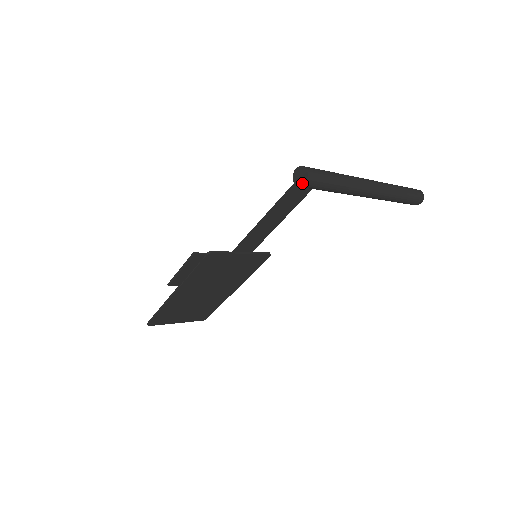
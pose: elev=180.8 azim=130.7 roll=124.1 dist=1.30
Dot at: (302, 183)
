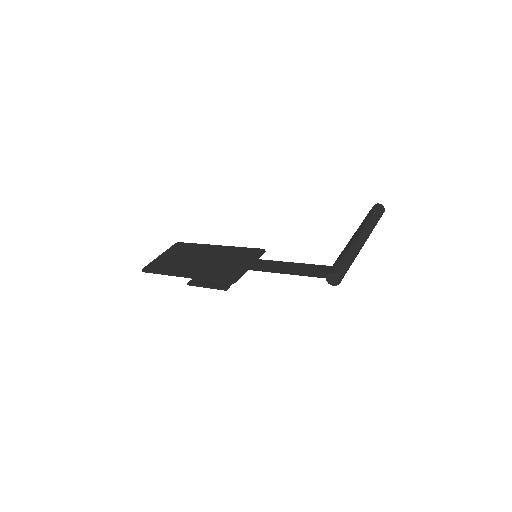
Dot at: (332, 284)
